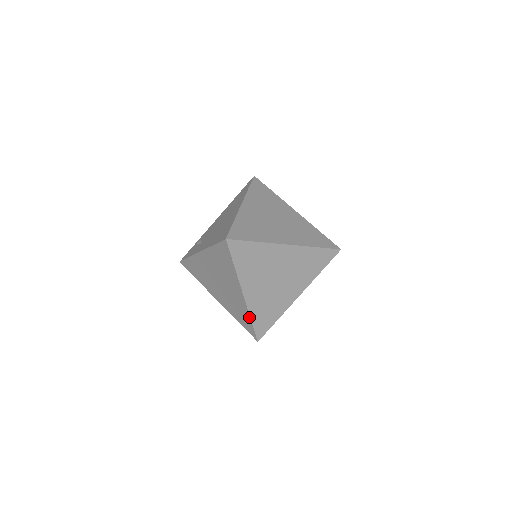
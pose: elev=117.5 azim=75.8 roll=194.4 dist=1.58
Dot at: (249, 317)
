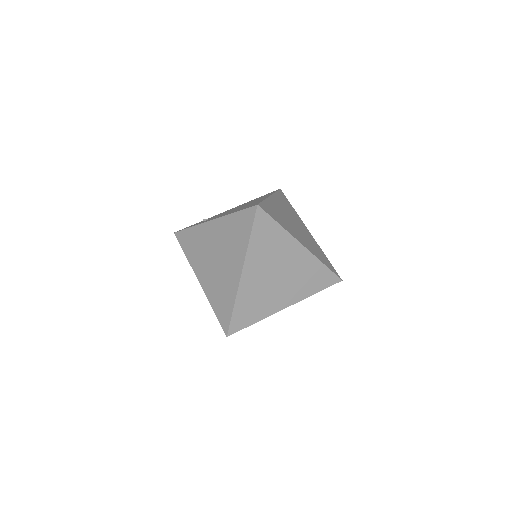
Dot at: (233, 303)
